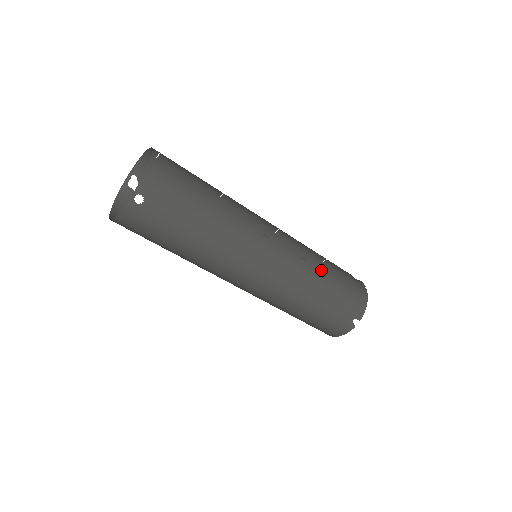
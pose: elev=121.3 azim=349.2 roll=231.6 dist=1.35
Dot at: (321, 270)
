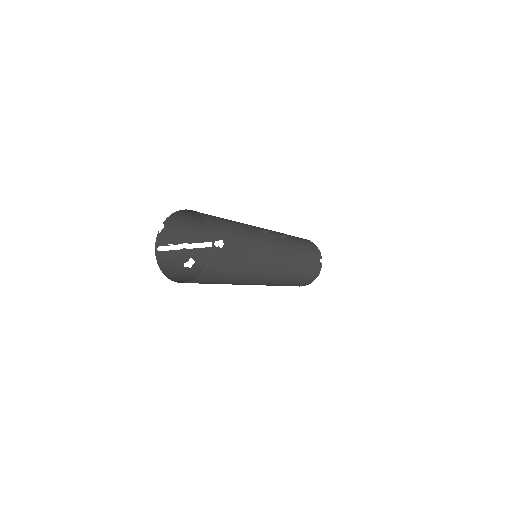
Dot at: (293, 239)
